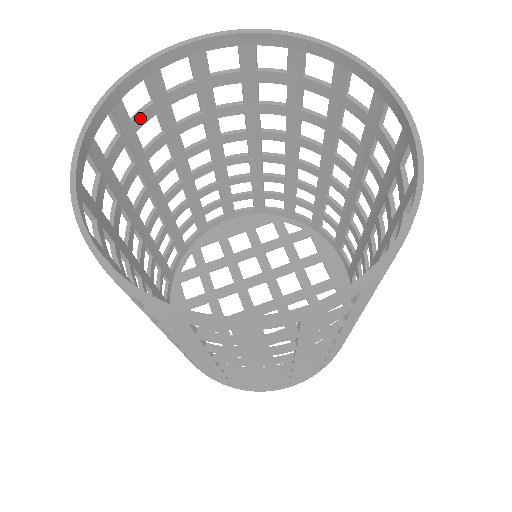
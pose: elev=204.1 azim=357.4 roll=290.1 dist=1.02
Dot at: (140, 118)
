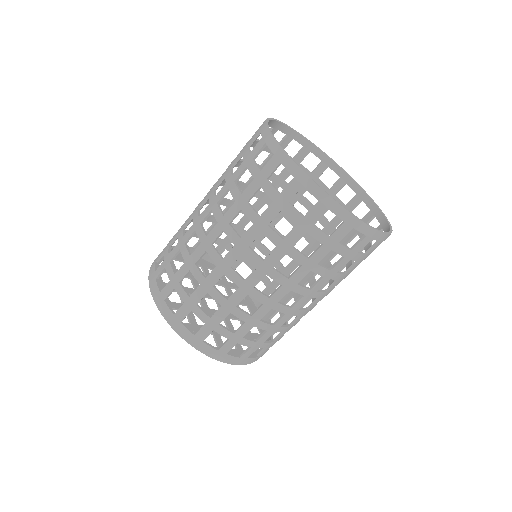
Dot at: (256, 143)
